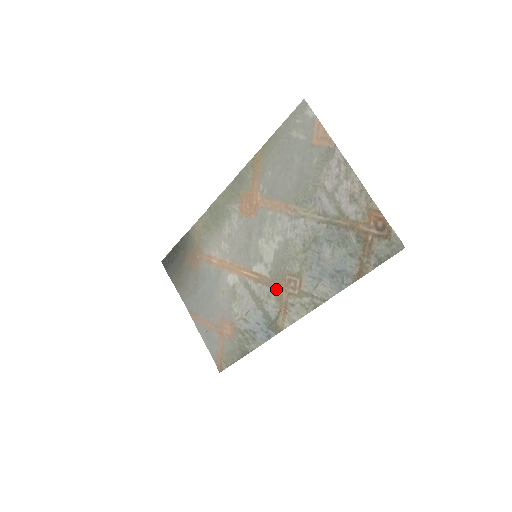
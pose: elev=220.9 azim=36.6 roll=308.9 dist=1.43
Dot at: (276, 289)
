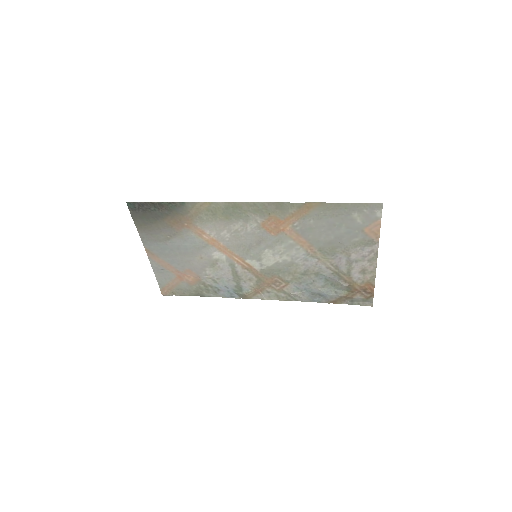
Dot at: (261, 280)
